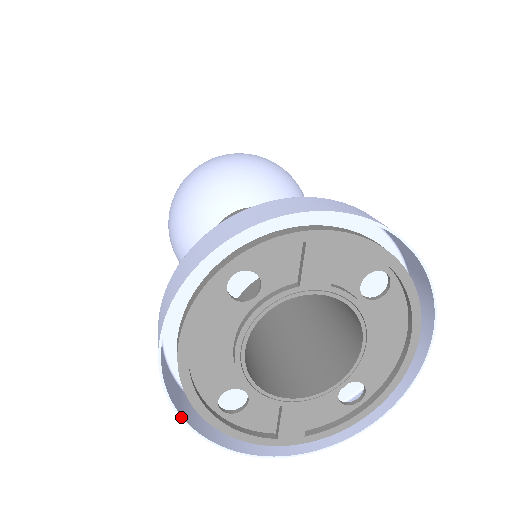
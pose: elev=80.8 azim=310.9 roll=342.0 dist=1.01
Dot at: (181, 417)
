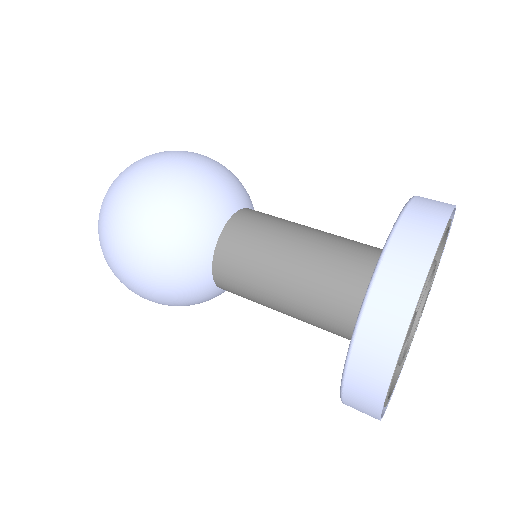
Dot at: occluded
